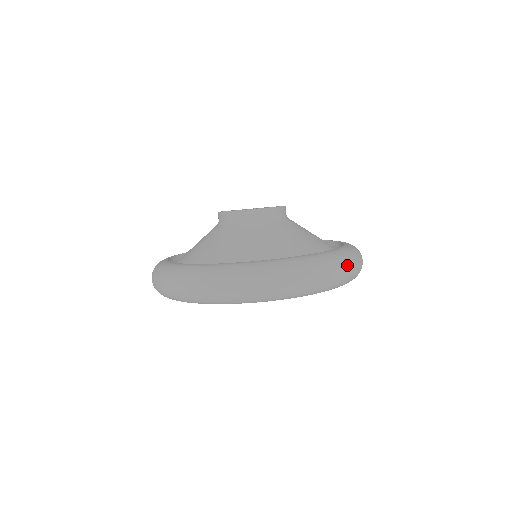
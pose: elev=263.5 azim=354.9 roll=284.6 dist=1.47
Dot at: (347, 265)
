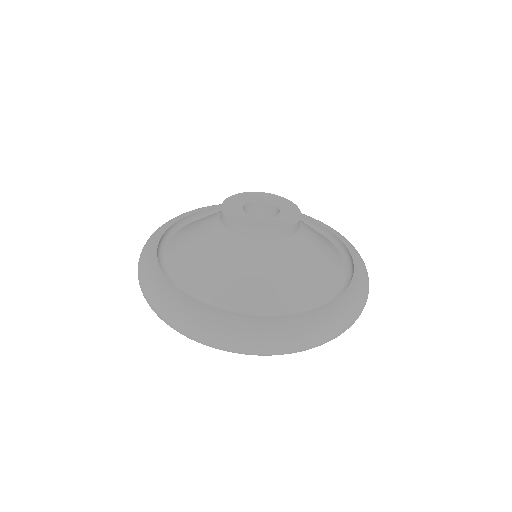
Dot at: (296, 342)
